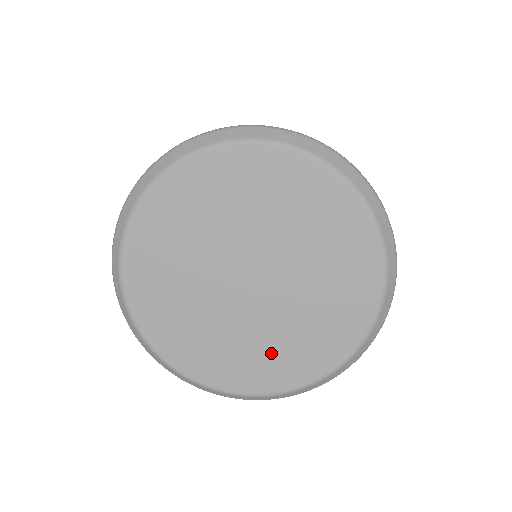
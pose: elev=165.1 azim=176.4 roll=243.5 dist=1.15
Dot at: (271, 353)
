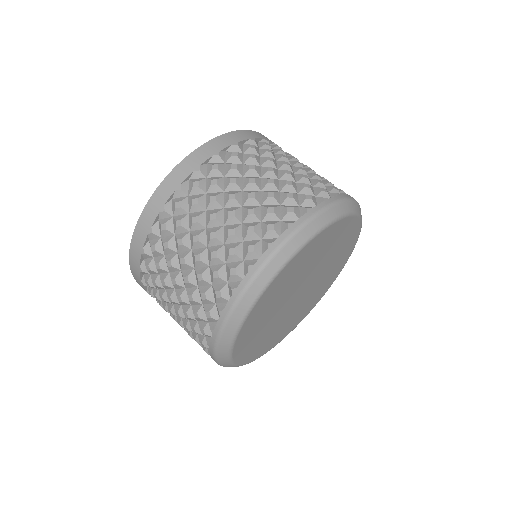
Dot at: (328, 279)
